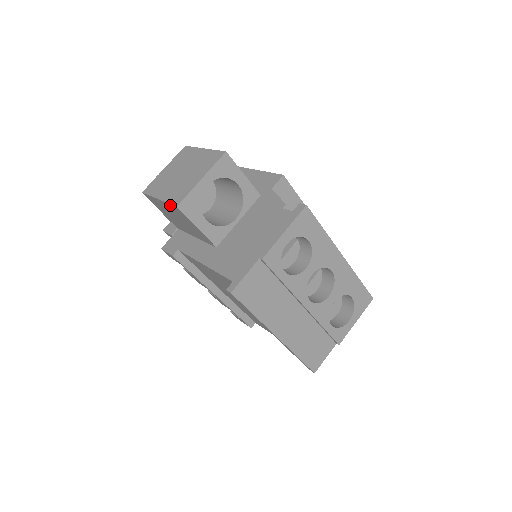
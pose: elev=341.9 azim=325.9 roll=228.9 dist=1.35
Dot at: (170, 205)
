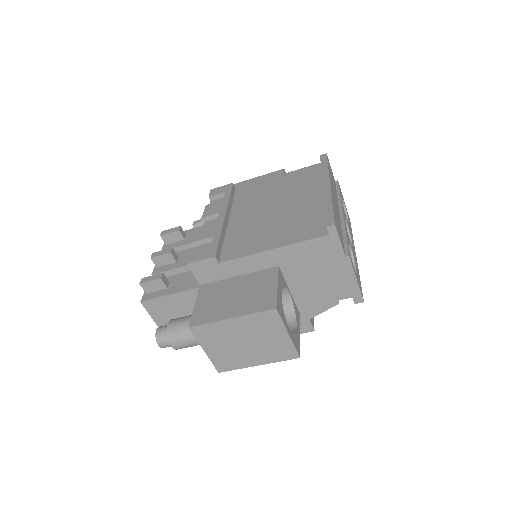
Dot at: (271, 173)
